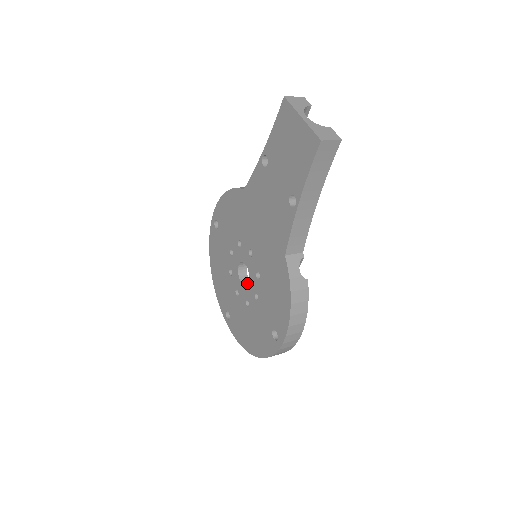
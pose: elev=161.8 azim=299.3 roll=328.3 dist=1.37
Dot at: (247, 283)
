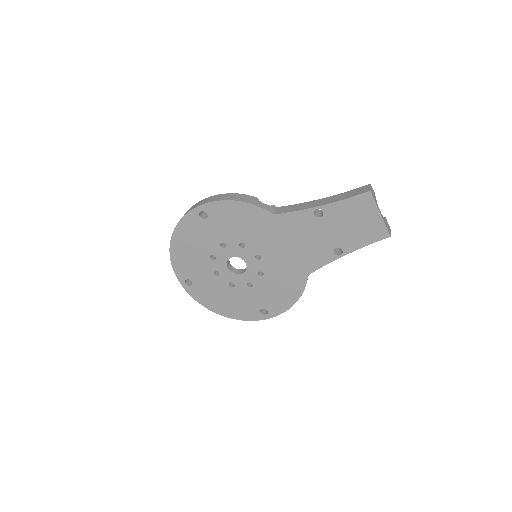
Dot at: (232, 269)
